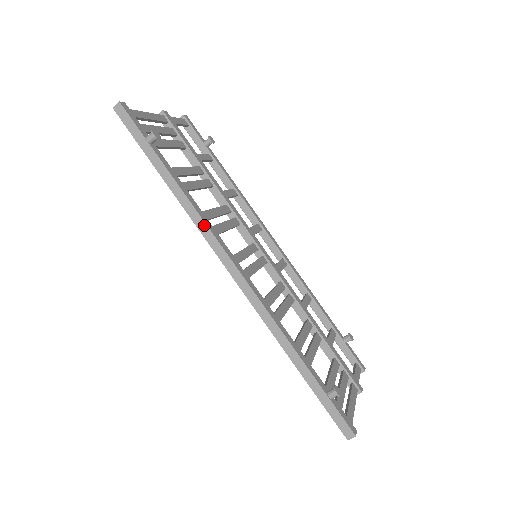
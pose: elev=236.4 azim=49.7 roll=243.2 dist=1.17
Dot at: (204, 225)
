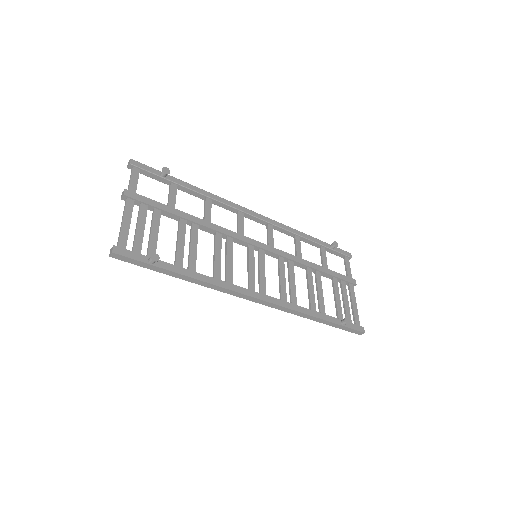
Dot at: (223, 289)
